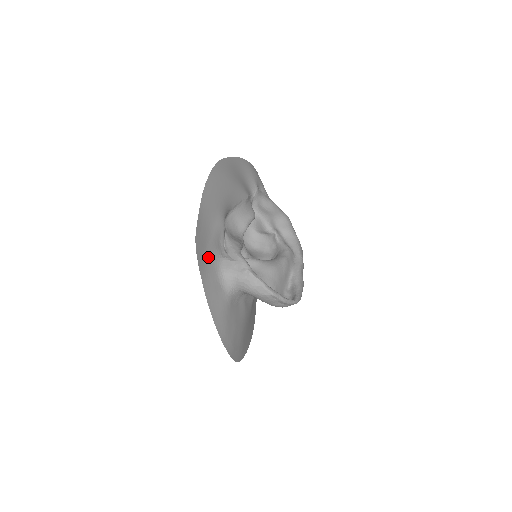
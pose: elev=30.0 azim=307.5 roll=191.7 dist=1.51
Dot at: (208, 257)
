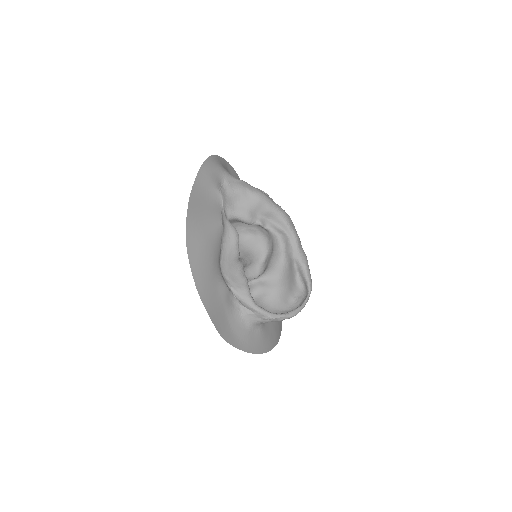
Dot at: (234, 328)
